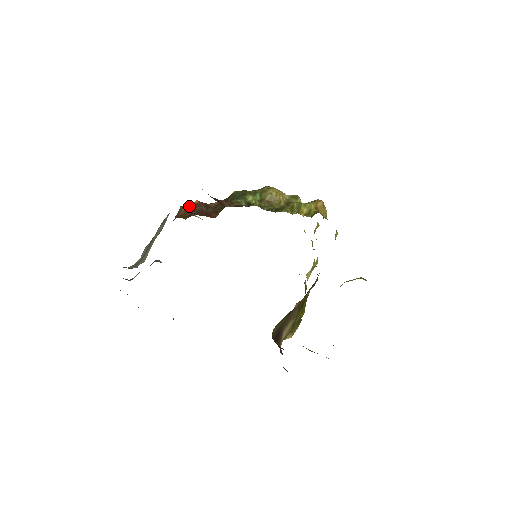
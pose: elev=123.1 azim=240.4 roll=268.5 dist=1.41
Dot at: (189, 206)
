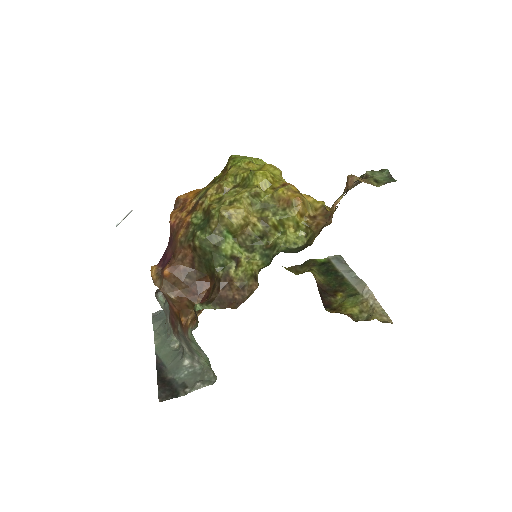
Dot at: (168, 285)
